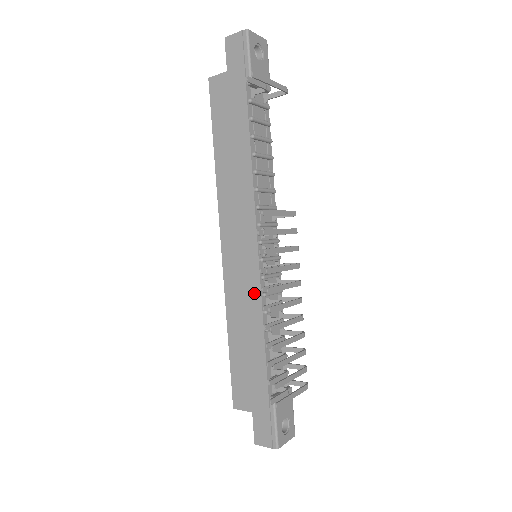
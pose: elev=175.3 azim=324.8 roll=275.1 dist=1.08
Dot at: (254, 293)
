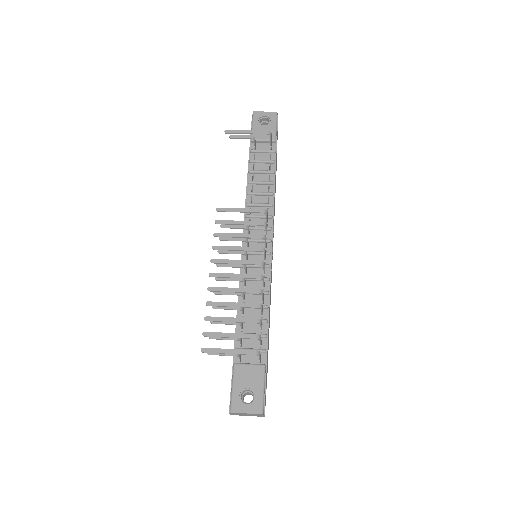
Dot at: occluded
